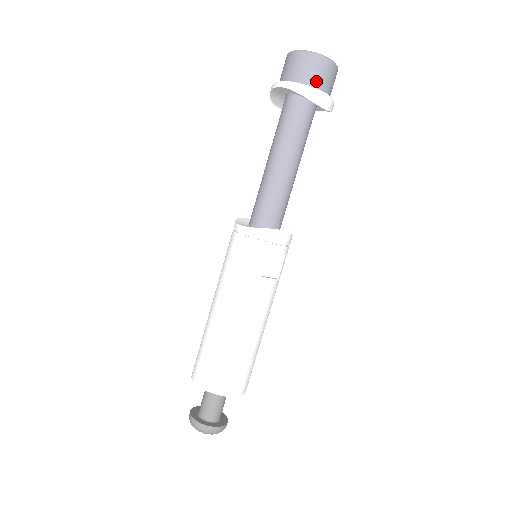
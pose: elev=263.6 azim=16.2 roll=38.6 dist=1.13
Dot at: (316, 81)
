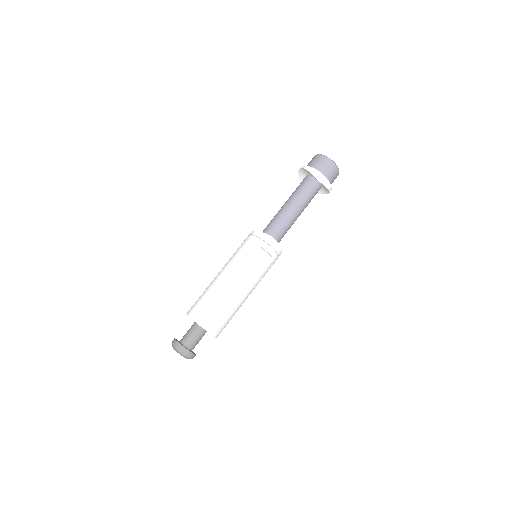
Dot at: (321, 168)
